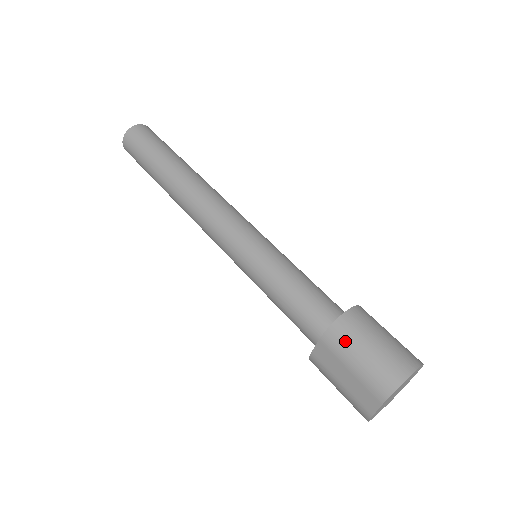
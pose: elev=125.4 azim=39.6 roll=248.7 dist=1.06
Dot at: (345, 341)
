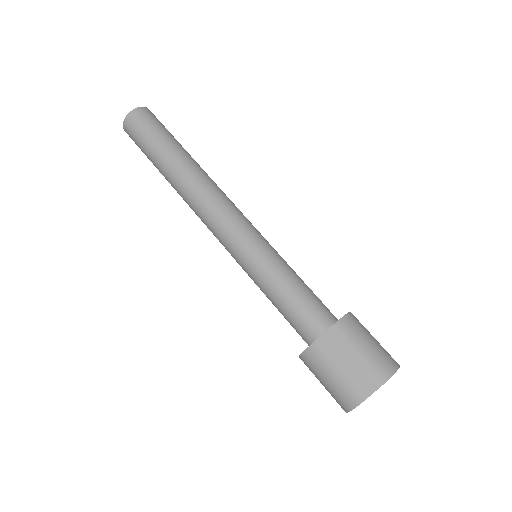
Dot at: (353, 333)
